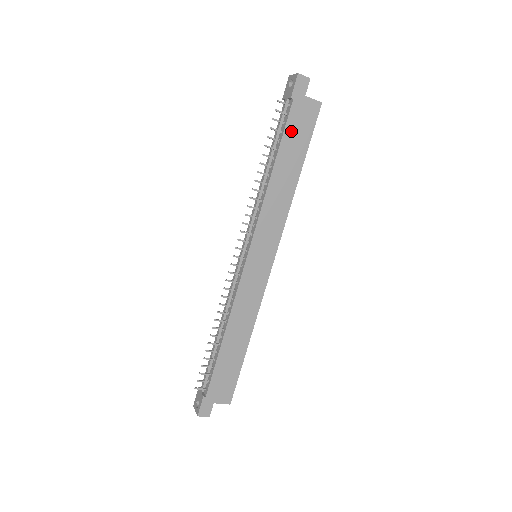
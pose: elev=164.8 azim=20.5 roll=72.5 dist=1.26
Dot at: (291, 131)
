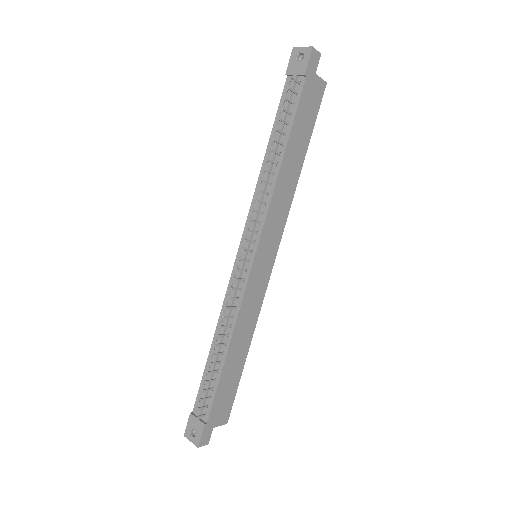
Dot at: (301, 114)
